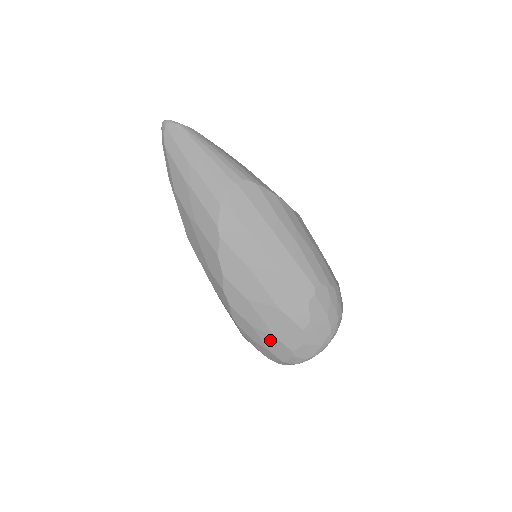
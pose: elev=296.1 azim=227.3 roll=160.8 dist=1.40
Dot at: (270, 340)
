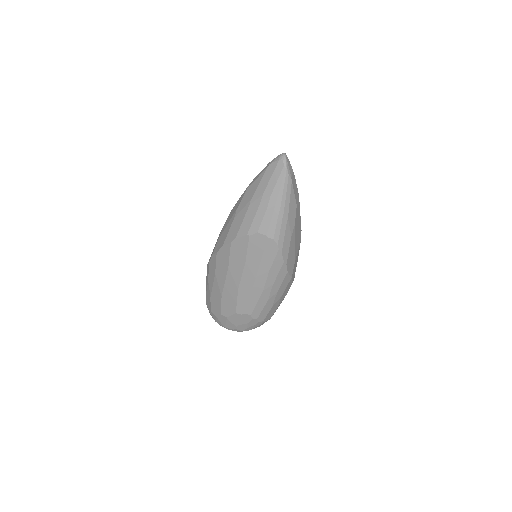
Dot at: (209, 294)
